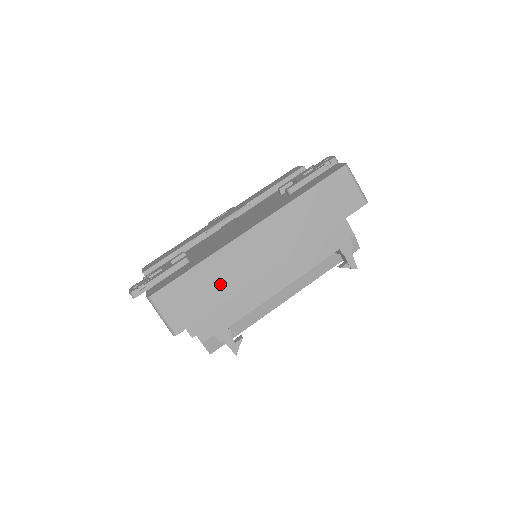
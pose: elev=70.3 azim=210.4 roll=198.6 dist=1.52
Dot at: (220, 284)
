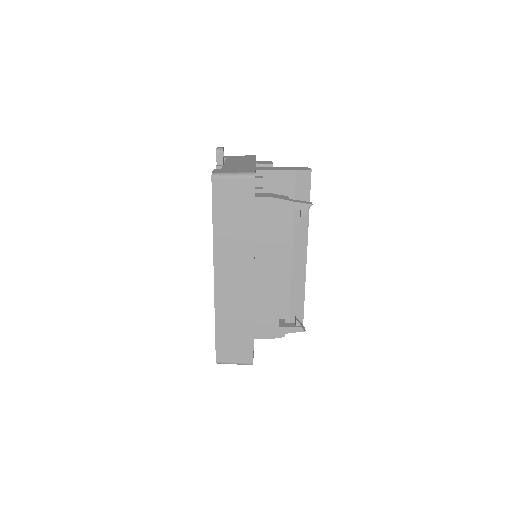
Dot at: (239, 320)
